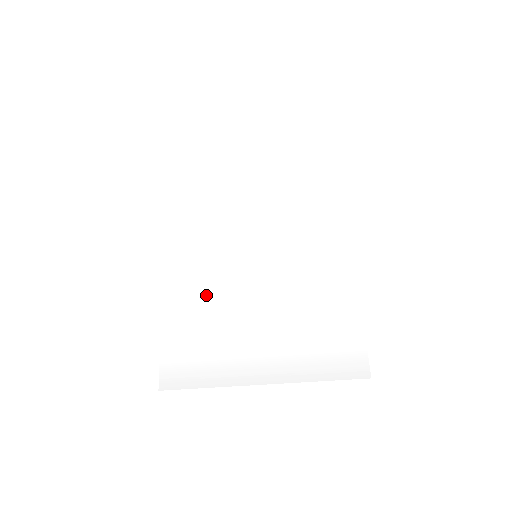
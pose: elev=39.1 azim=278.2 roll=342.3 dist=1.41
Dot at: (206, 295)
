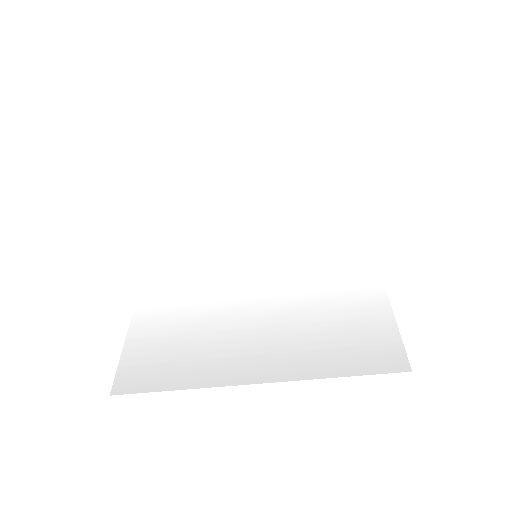
Dot at: (192, 292)
